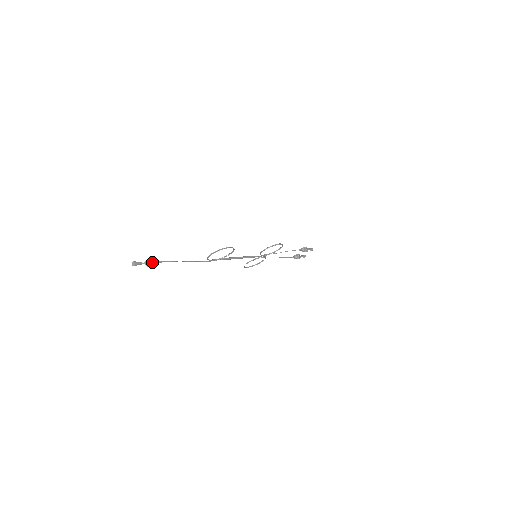
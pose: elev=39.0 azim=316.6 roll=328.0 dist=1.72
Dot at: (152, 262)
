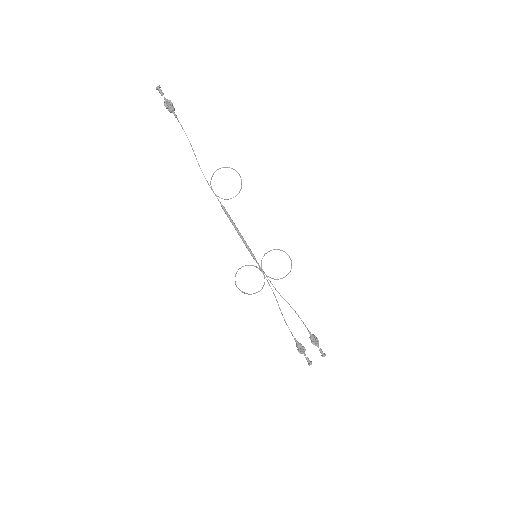
Dot at: (171, 102)
